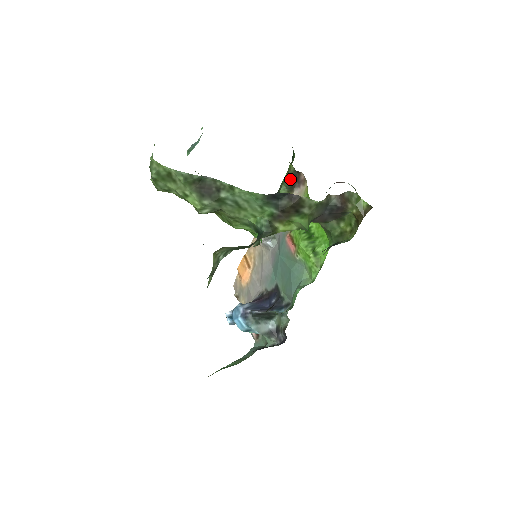
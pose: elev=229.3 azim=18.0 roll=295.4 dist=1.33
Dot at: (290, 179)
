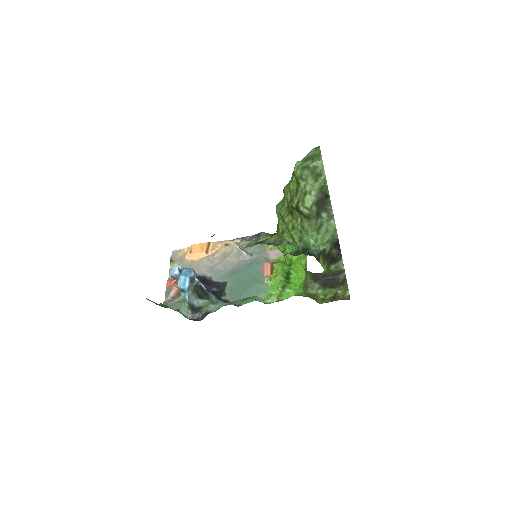
Dot at: occluded
